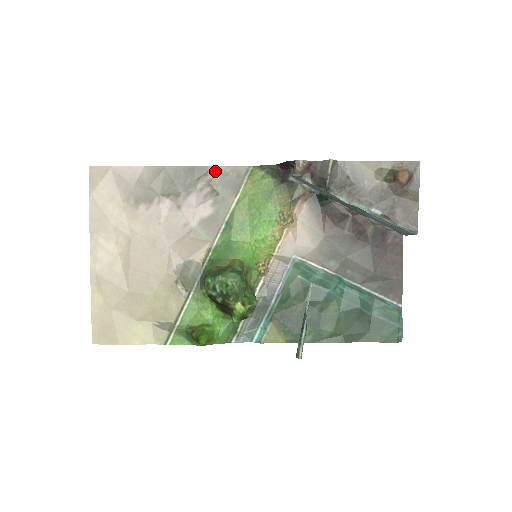
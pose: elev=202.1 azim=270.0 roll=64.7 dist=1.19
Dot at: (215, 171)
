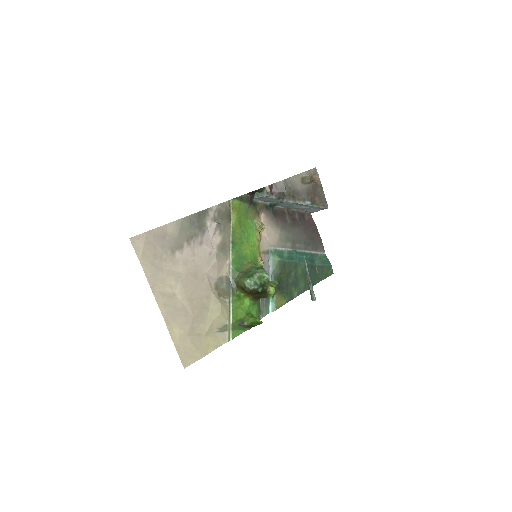
Dot at: (213, 211)
